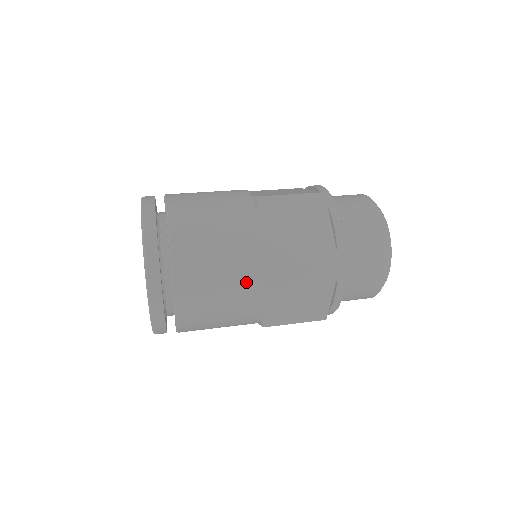
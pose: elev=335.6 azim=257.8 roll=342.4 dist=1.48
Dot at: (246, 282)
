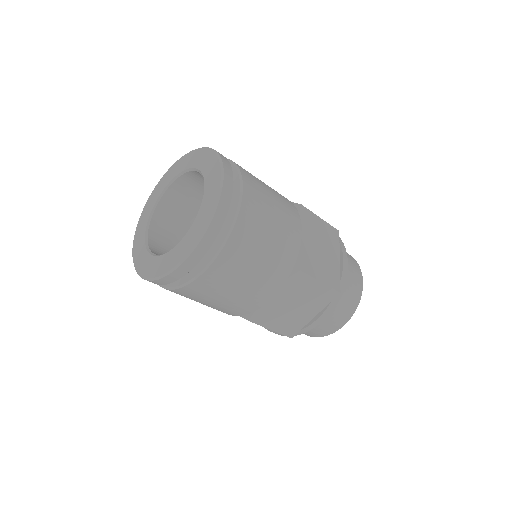
Dot at: (287, 204)
